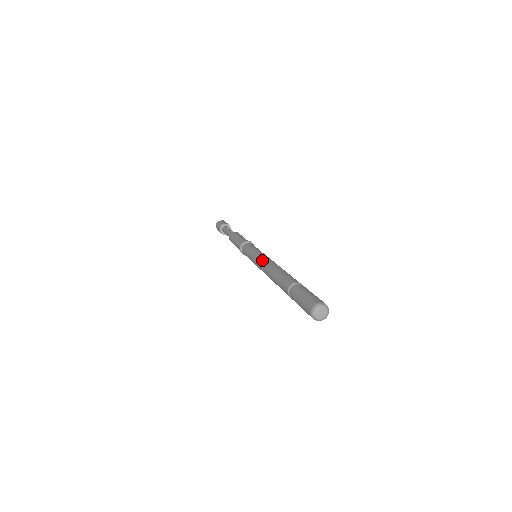
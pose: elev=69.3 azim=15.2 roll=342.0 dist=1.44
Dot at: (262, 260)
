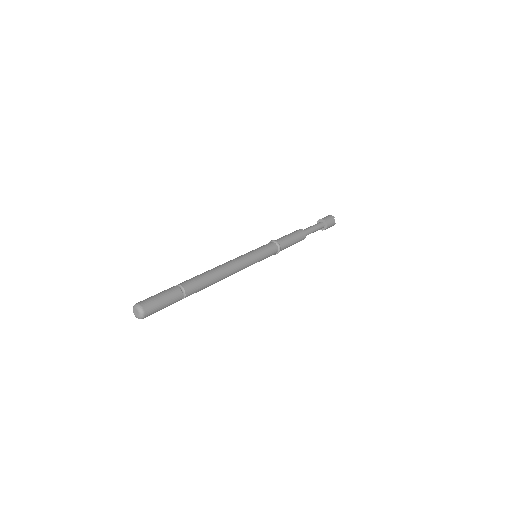
Dot at: (231, 260)
